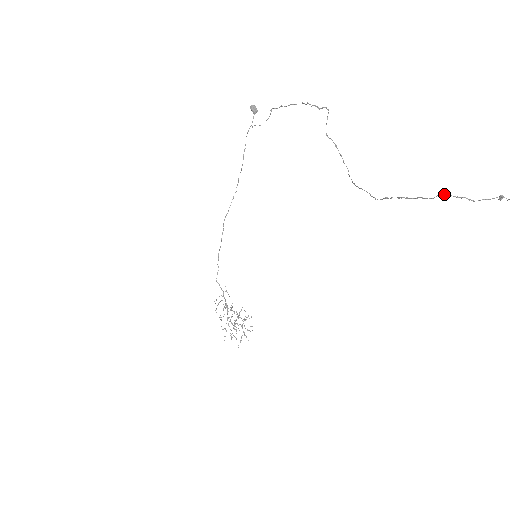
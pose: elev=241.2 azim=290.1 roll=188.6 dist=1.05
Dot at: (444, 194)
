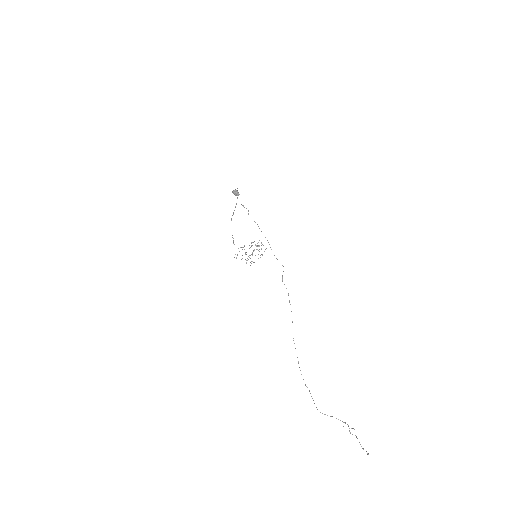
Dot at: occluded
